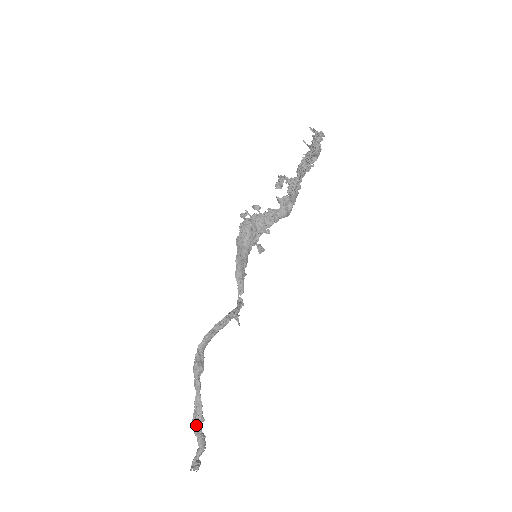
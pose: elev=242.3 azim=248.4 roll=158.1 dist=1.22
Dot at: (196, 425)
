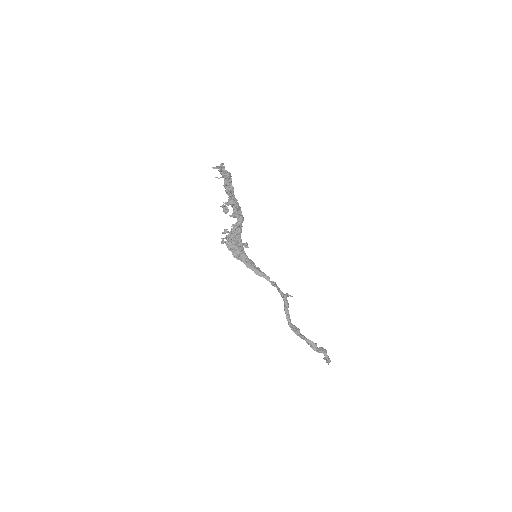
Dot at: (317, 350)
